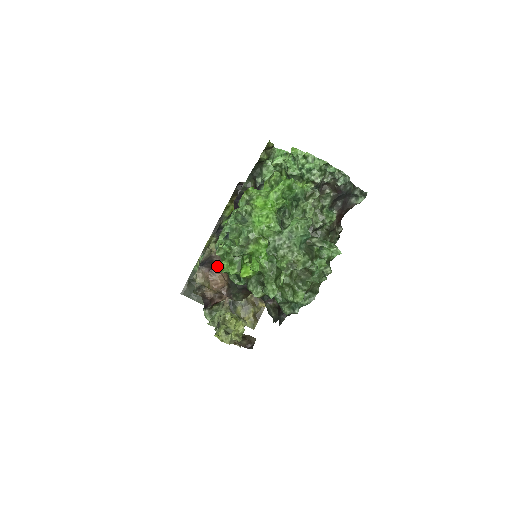
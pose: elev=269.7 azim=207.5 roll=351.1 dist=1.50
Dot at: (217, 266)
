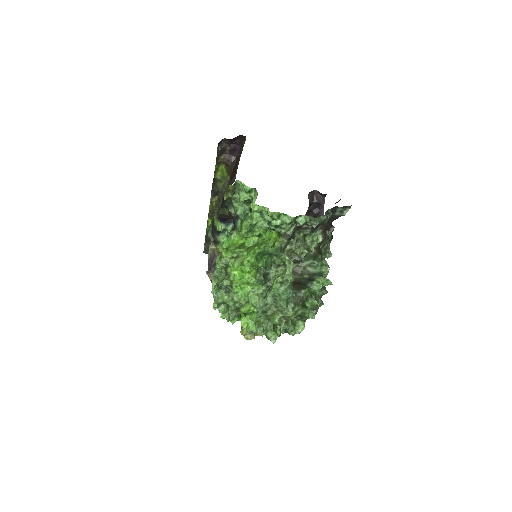
Dot at: occluded
